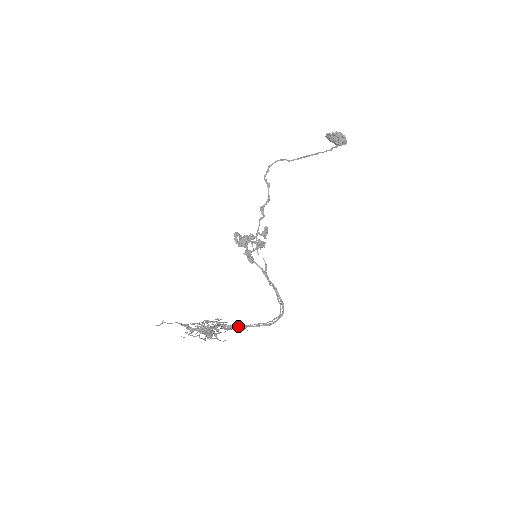
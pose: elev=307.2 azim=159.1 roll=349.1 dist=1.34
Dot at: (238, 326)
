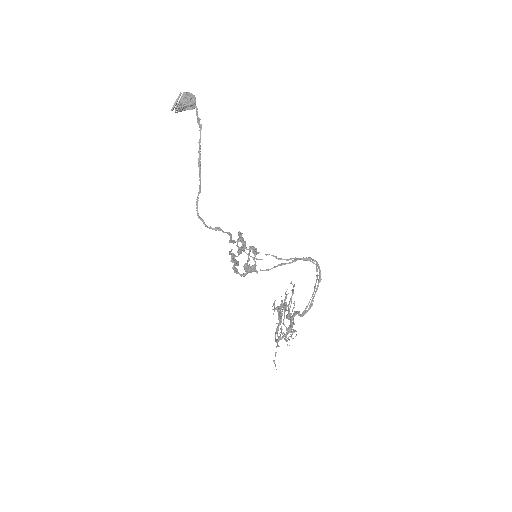
Dot at: (309, 307)
